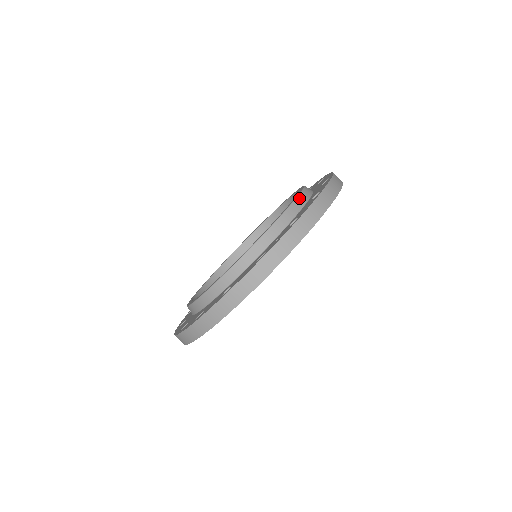
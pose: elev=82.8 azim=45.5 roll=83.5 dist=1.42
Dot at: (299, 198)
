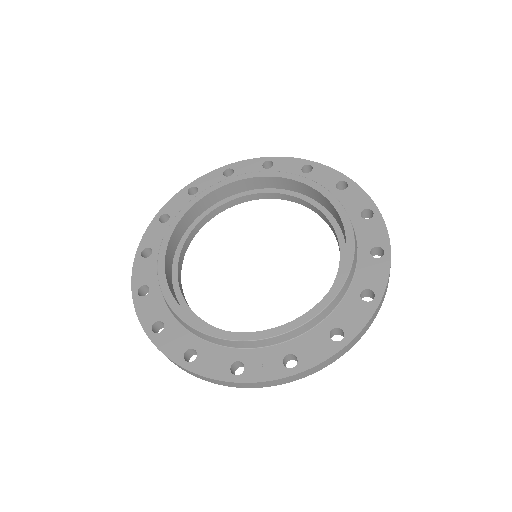
Dot at: (324, 311)
